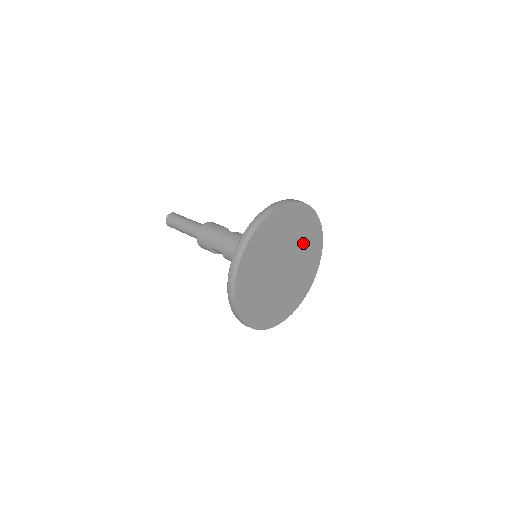
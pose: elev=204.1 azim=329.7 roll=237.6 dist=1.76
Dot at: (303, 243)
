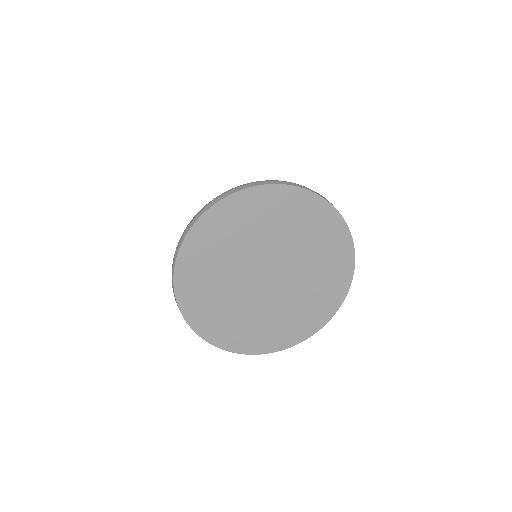
Dot at: (315, 270)
